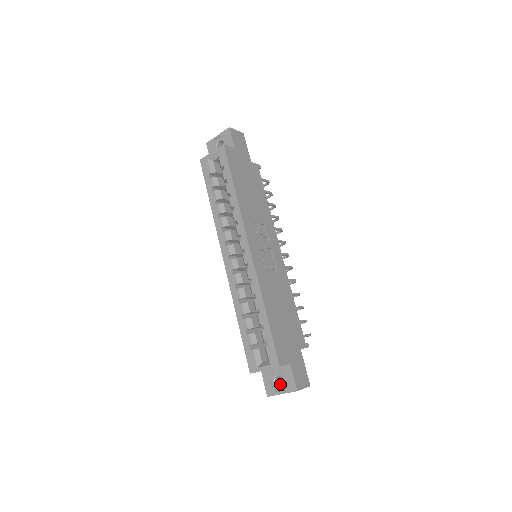
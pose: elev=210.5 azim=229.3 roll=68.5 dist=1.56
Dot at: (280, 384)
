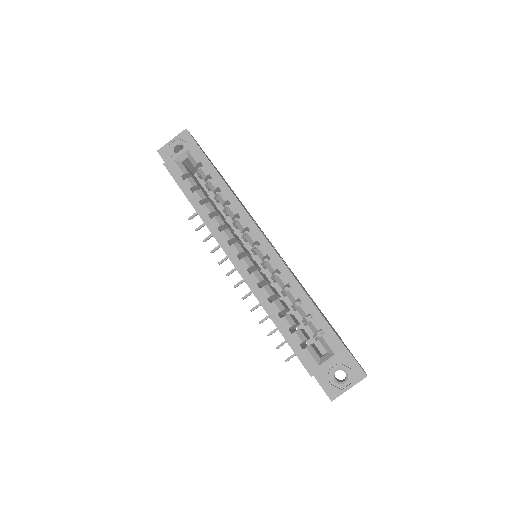
Dot at: (339, 381)
